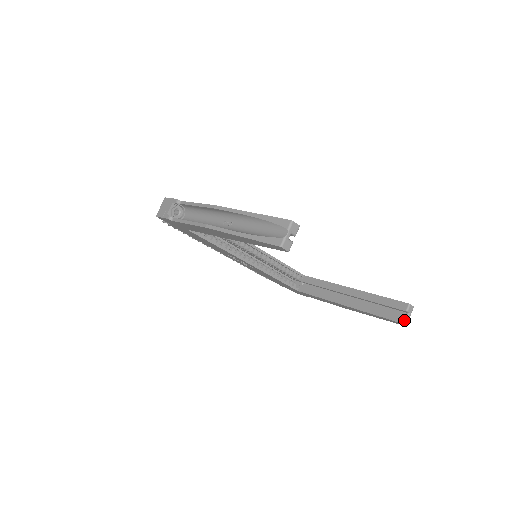
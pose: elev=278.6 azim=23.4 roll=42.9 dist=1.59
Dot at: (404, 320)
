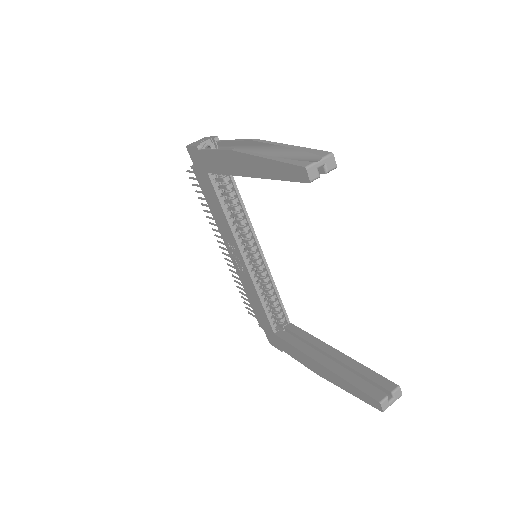
Dot at: (384, 401)
